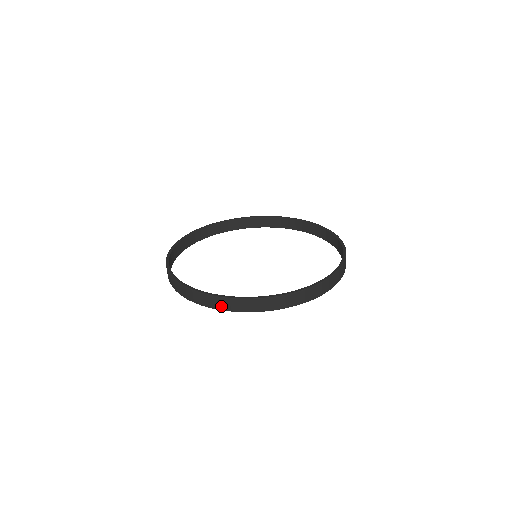
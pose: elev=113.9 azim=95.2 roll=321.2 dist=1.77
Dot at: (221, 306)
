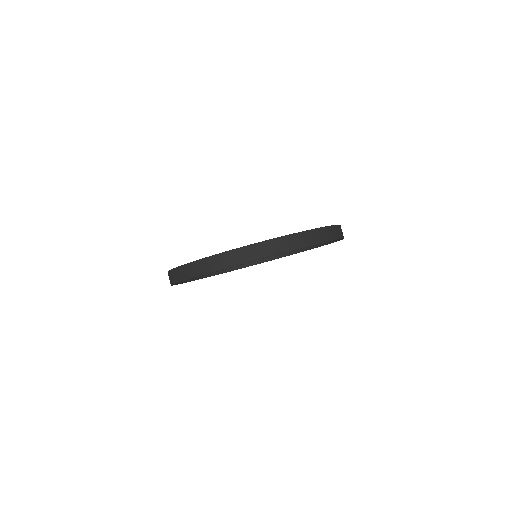
Dot at: (231, 262)
